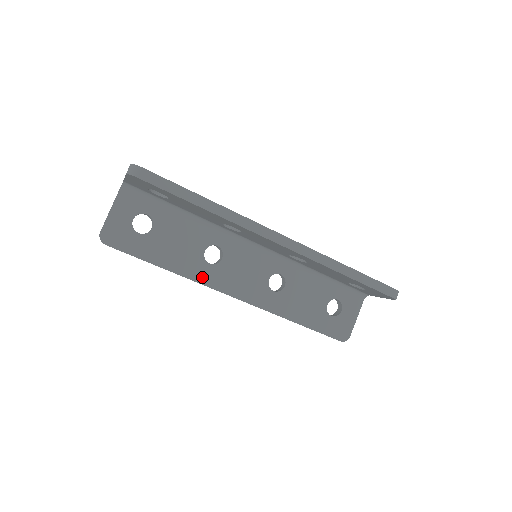
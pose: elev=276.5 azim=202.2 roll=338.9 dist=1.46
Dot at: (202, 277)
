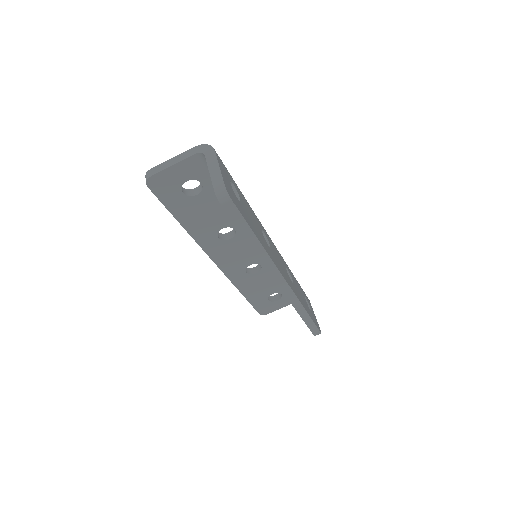
Dot at: (205, 242)
